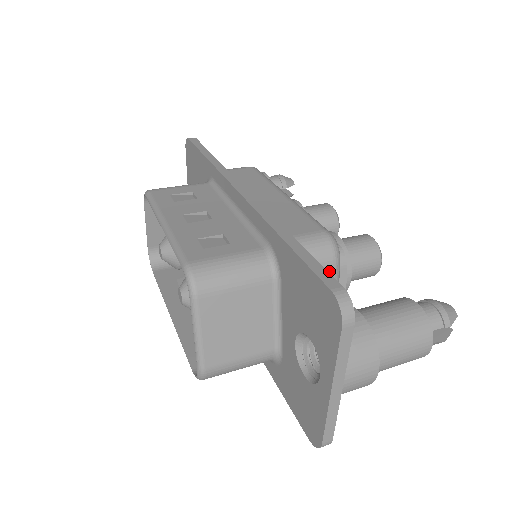
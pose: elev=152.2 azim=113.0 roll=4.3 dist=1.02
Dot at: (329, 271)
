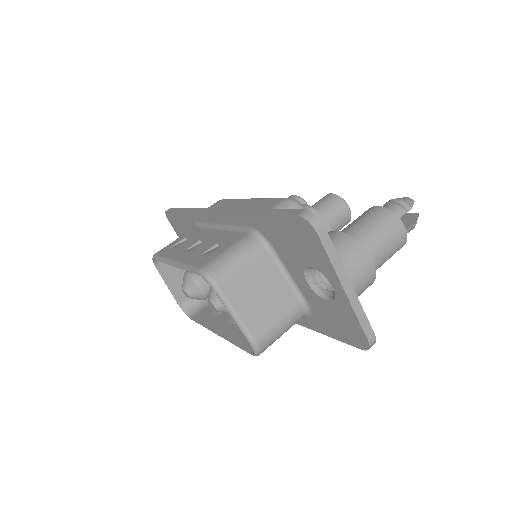
Dot at: occluded
